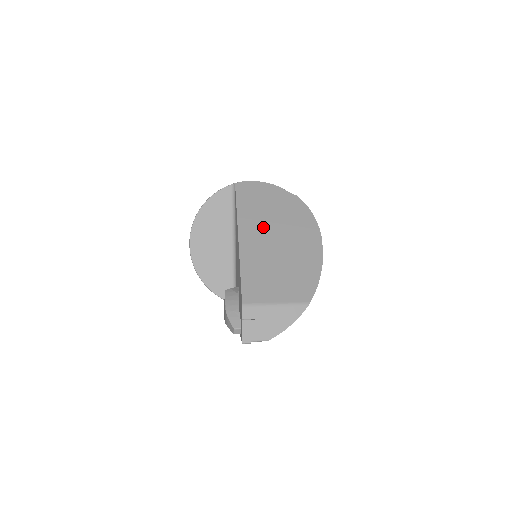
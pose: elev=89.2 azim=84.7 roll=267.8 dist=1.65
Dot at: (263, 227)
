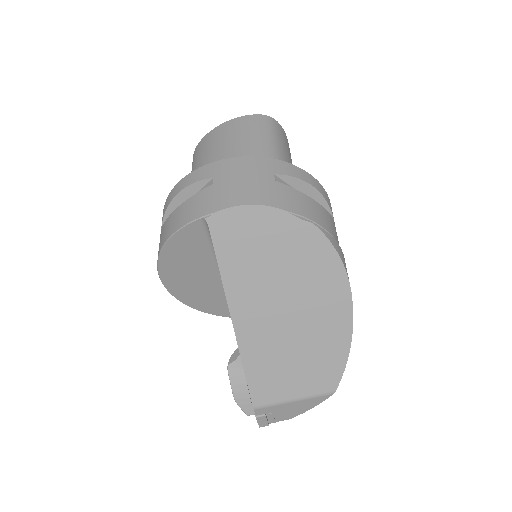
Dot at: (264, 295)
